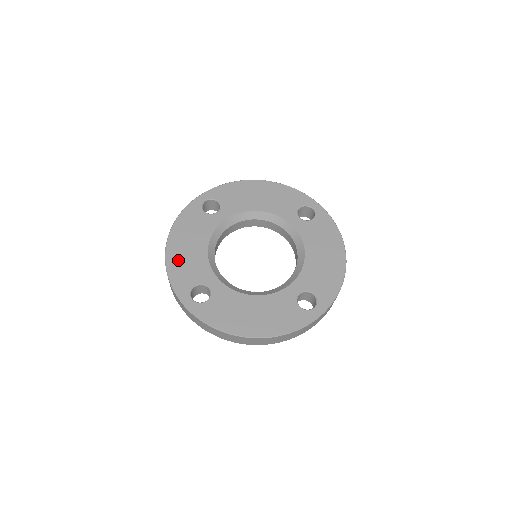
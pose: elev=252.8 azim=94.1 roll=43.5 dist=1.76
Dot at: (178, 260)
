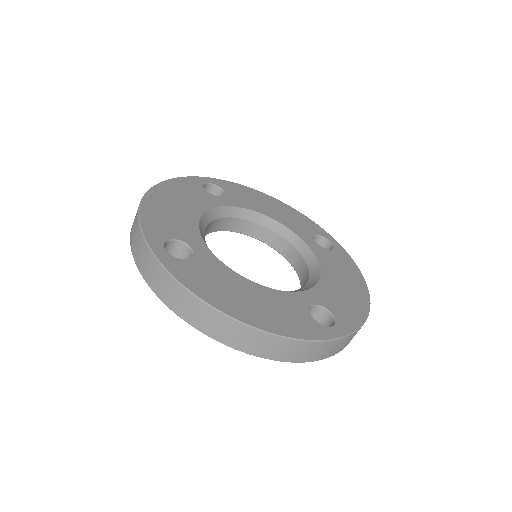
Dot at: (158, 209)
